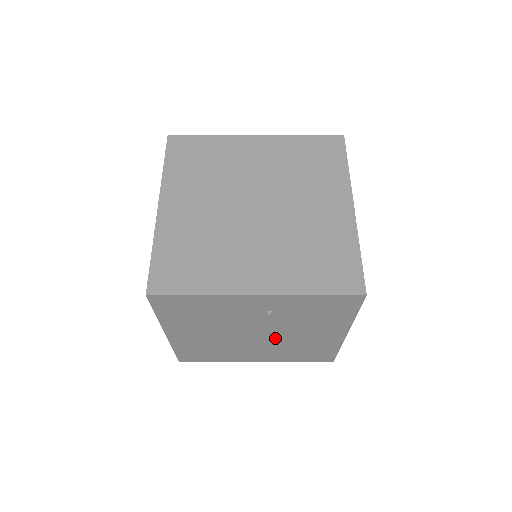
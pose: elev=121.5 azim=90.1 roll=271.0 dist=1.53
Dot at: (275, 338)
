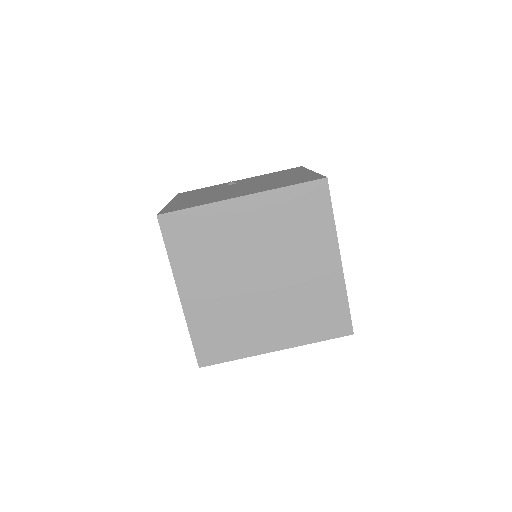
Dot at: occluded
